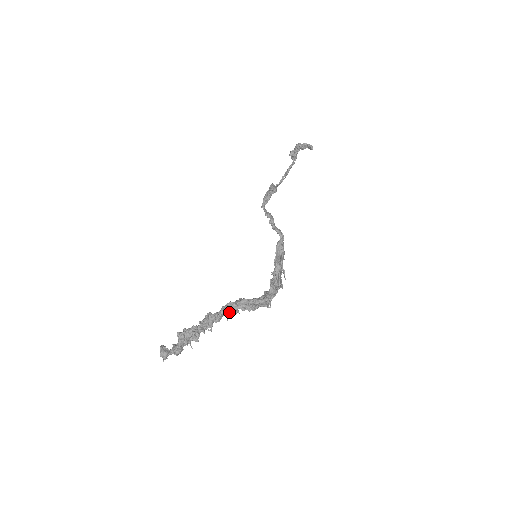
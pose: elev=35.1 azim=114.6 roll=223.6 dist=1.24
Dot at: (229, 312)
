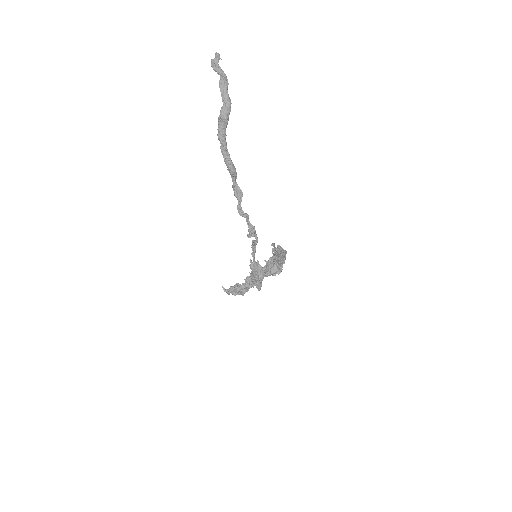
Dot at: occluded
